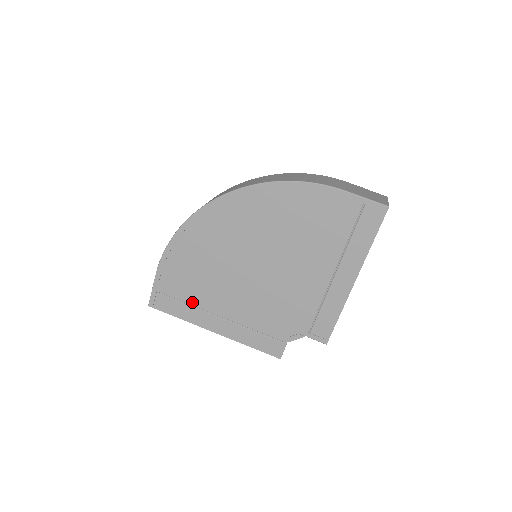
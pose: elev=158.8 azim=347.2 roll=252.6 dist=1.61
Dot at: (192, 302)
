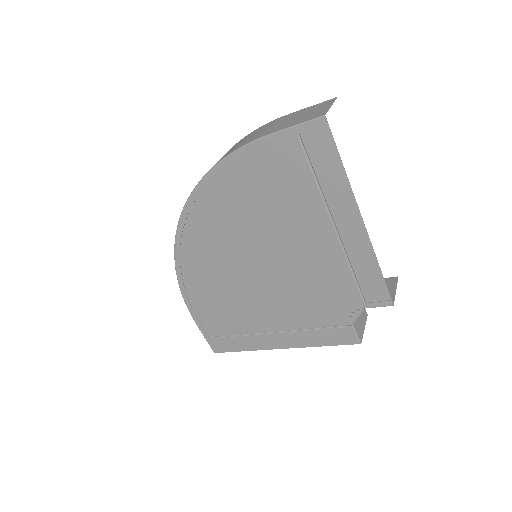
Dot at: (241, 331)
